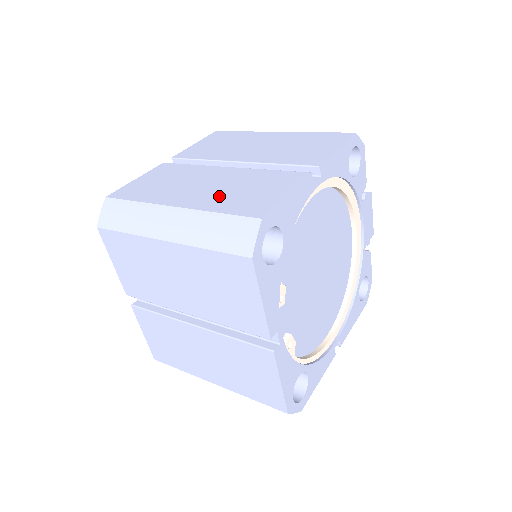
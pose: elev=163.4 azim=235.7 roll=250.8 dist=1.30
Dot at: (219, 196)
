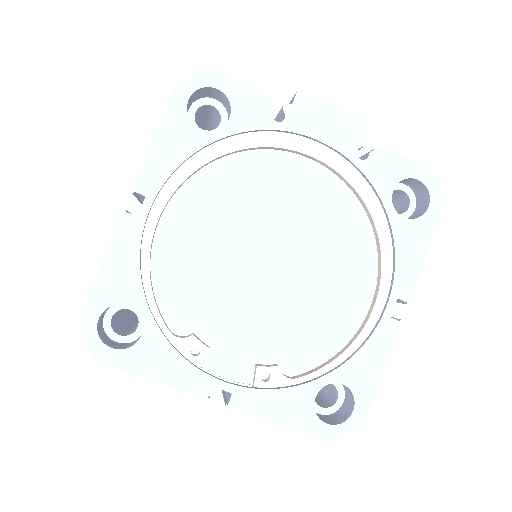
Dot at: occluded
